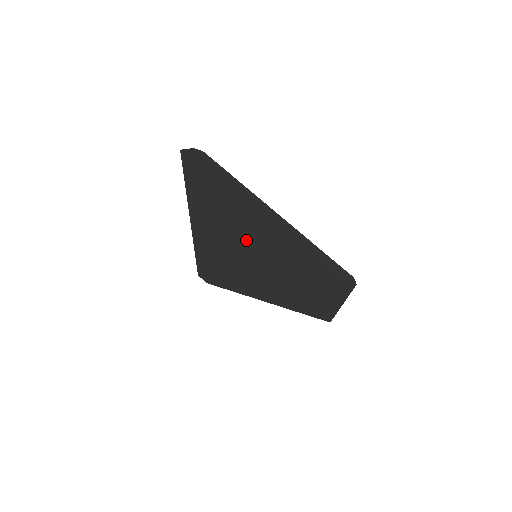
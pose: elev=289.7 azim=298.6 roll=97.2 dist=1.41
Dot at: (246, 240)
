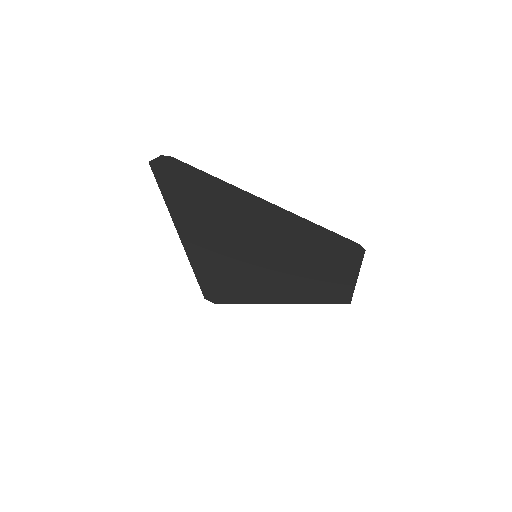
Dot at: (241, 241)
